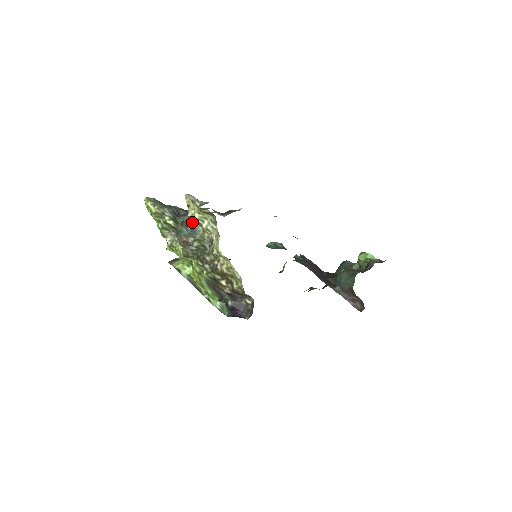
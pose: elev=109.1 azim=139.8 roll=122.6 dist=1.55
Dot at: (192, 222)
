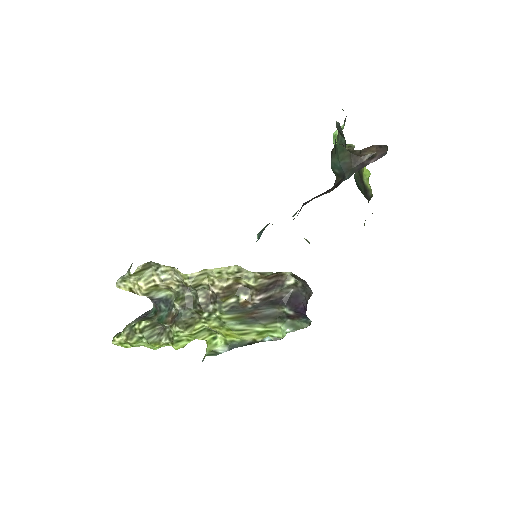
Dot at: (153, 298)
